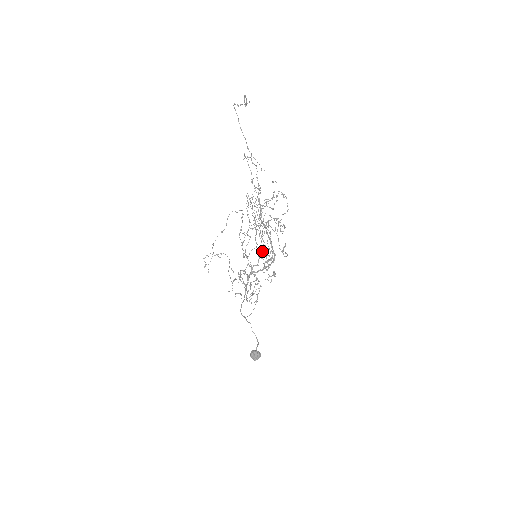
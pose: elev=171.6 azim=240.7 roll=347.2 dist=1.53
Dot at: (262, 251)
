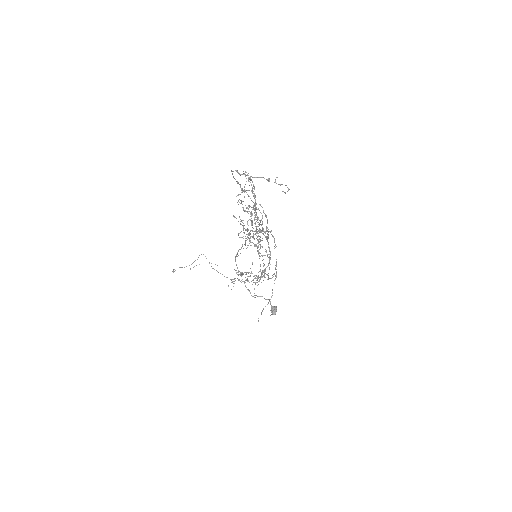
Dot at: occluded
